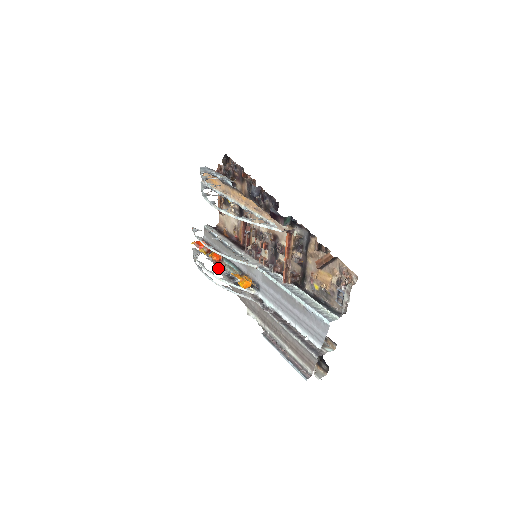
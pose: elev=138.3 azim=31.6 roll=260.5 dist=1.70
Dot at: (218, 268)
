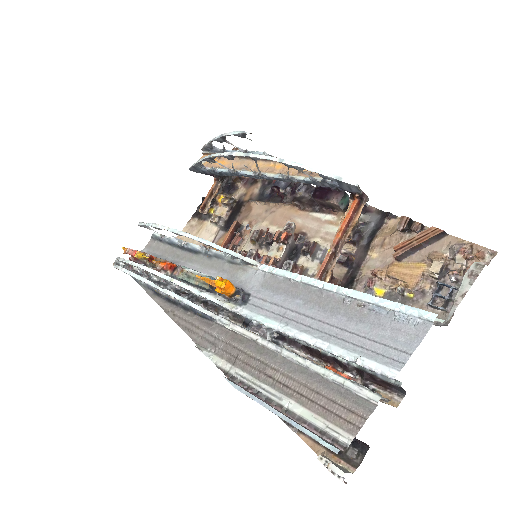
Dot at: occluded
